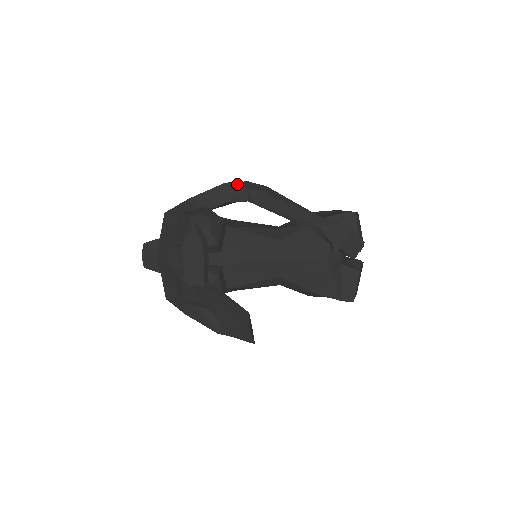
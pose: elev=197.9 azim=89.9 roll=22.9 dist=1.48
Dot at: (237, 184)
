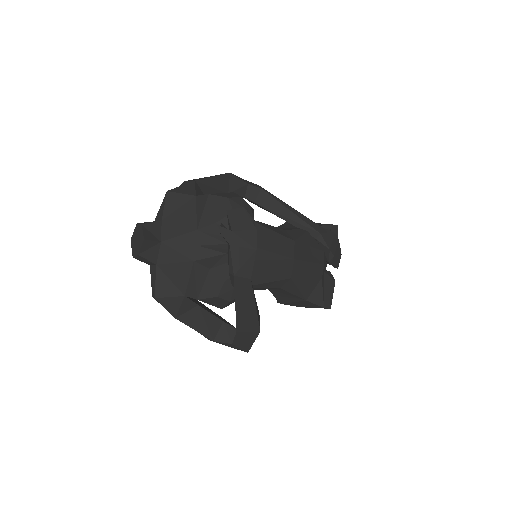
Dot at: (238, 177)
